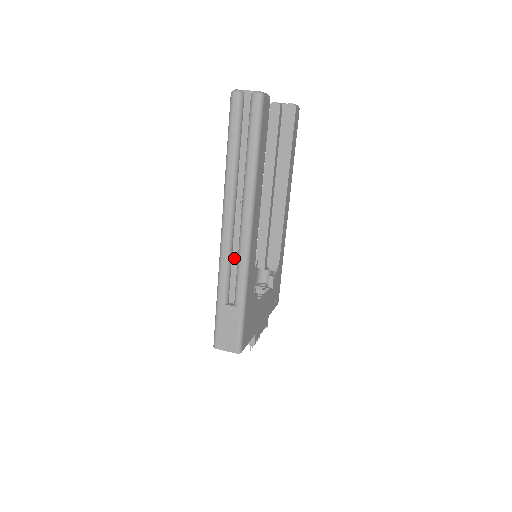
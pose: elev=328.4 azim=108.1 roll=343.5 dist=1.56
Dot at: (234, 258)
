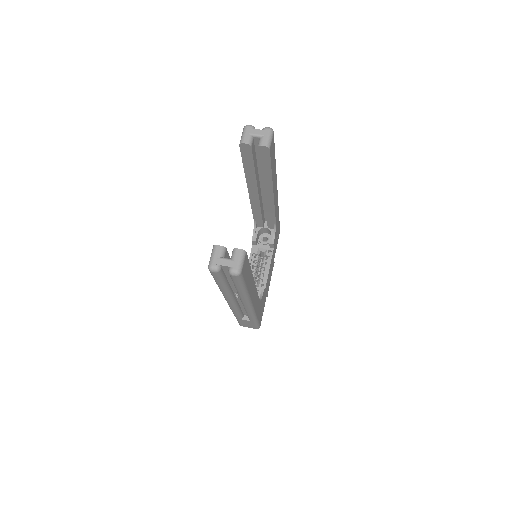
Dot at: (242, 307)
